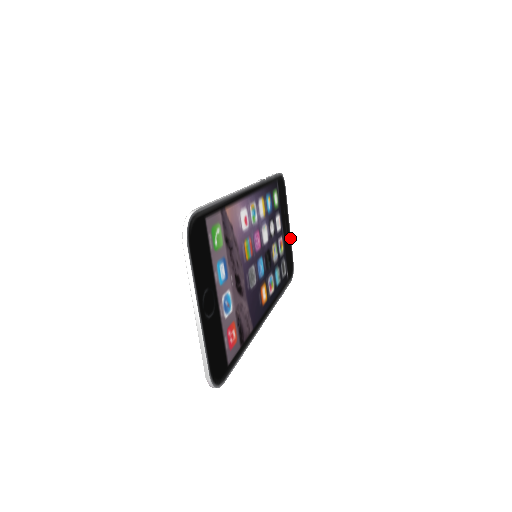
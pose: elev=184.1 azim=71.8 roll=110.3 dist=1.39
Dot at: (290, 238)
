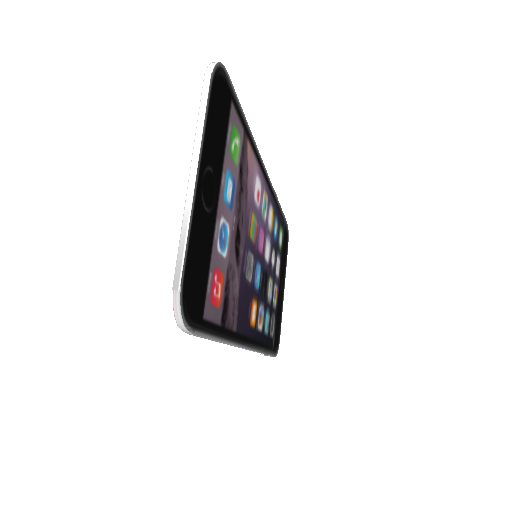
Dot at: (282, 306)
